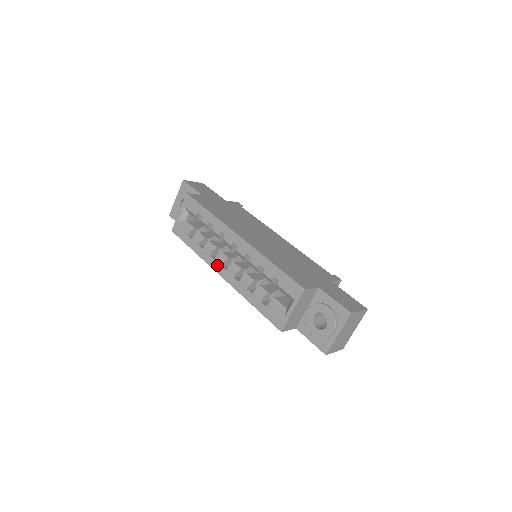
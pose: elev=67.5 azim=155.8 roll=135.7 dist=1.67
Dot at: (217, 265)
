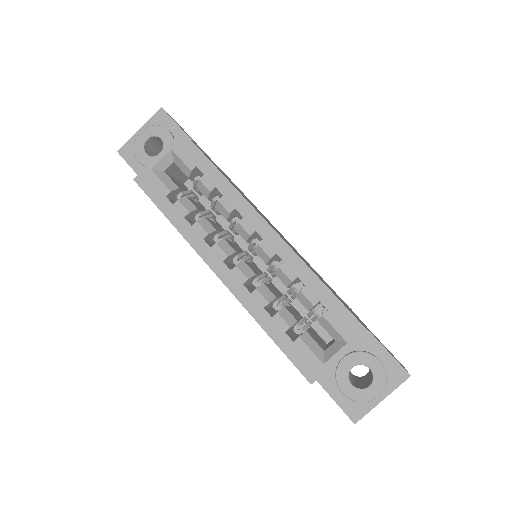
Dot at: (214, 257)
